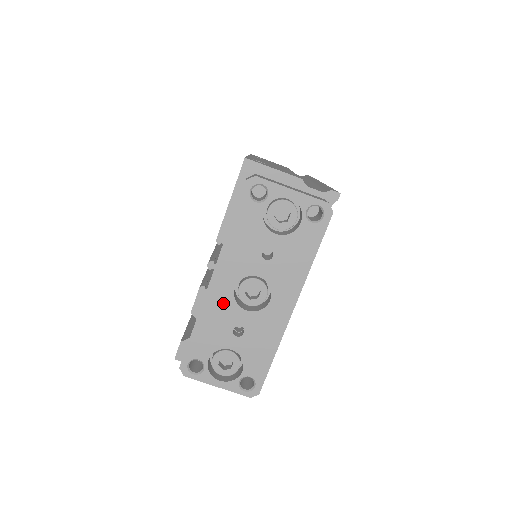
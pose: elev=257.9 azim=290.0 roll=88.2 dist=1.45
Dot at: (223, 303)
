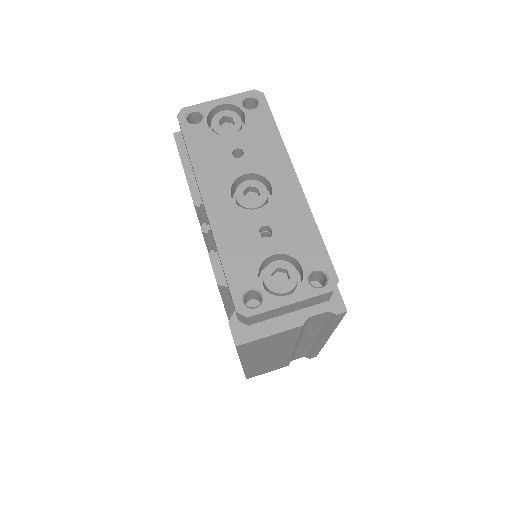
Dot at: (231, 217)
